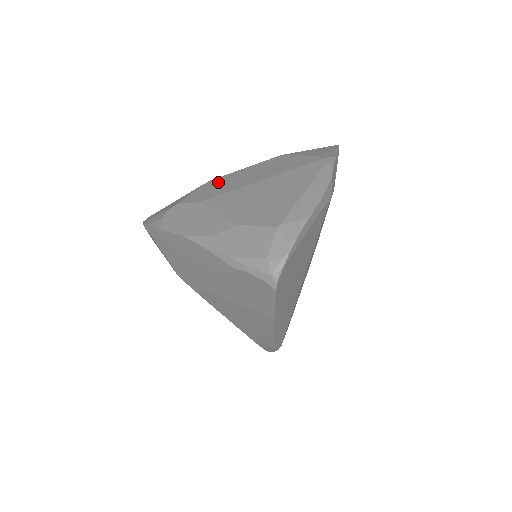
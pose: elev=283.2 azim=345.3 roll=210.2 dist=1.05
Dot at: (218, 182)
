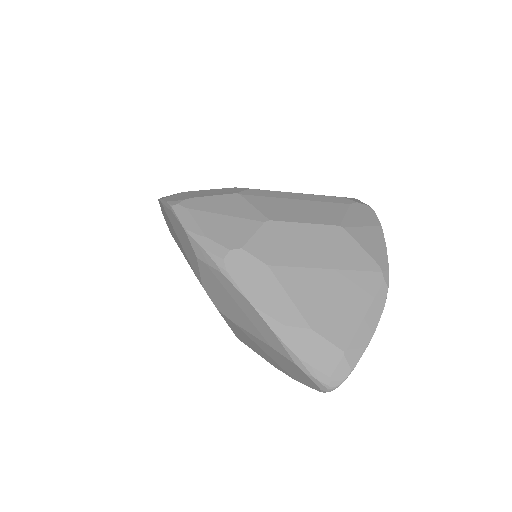
Dot at: (281, 233)
